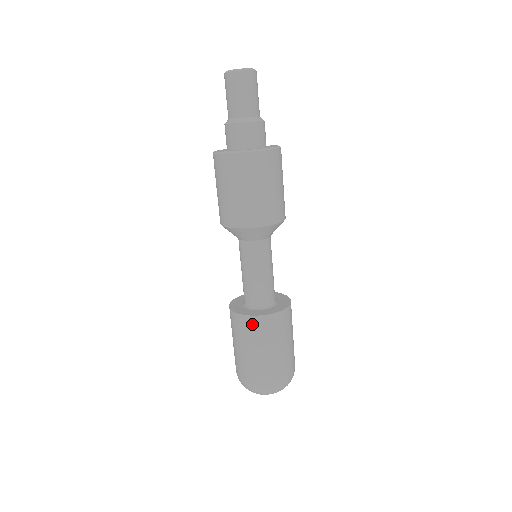
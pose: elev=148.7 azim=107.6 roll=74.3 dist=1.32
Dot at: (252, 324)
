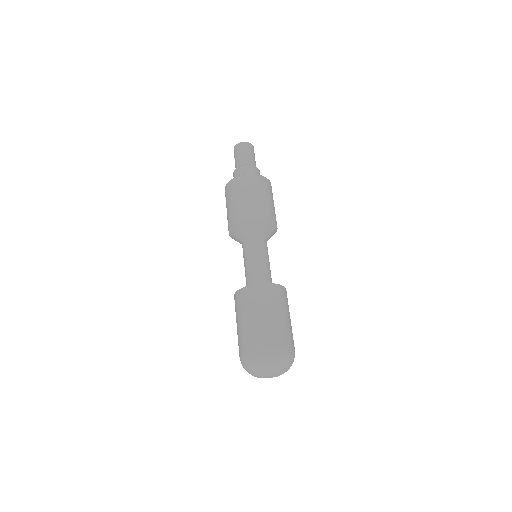
Dot at: (250, 293)
